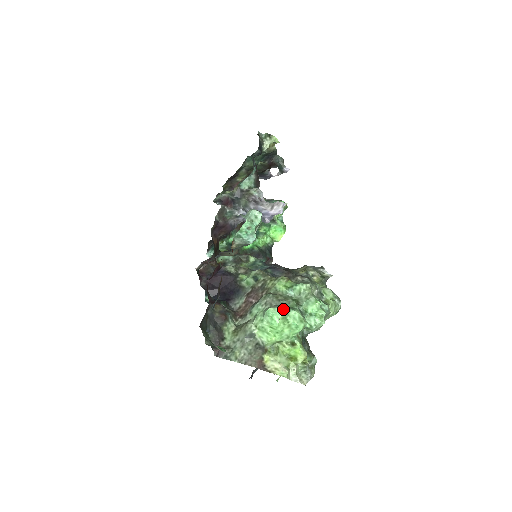
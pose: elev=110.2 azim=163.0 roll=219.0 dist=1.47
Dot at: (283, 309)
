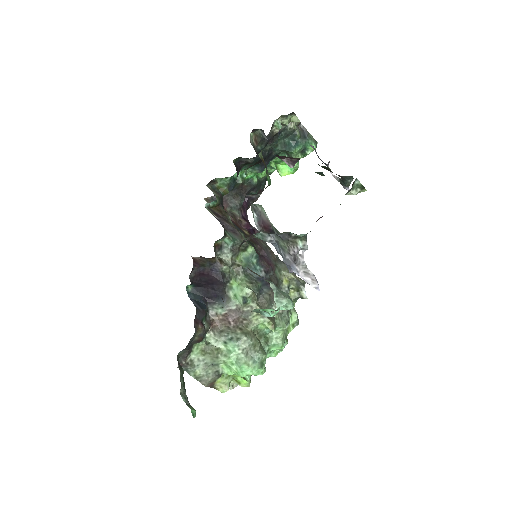
Dot at: (255, 369)
